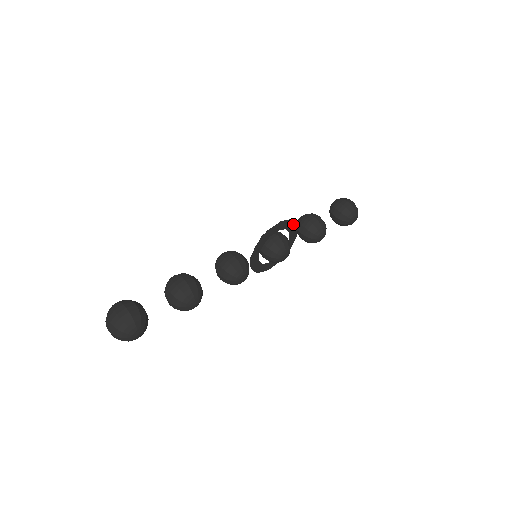
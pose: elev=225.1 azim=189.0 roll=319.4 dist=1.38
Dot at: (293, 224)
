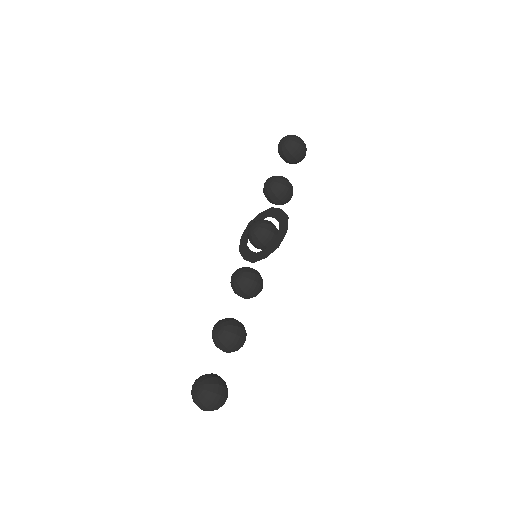
Dot at: (283, 215)
